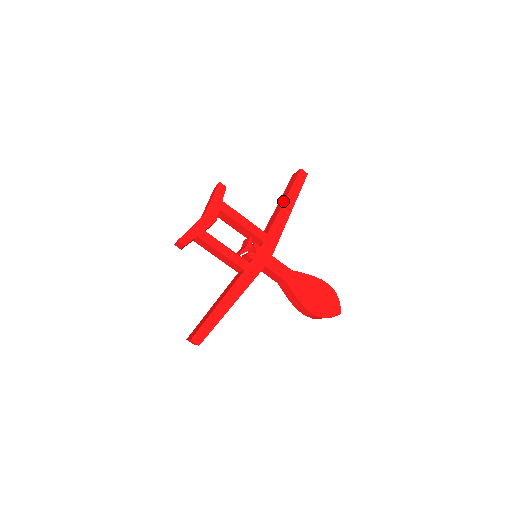
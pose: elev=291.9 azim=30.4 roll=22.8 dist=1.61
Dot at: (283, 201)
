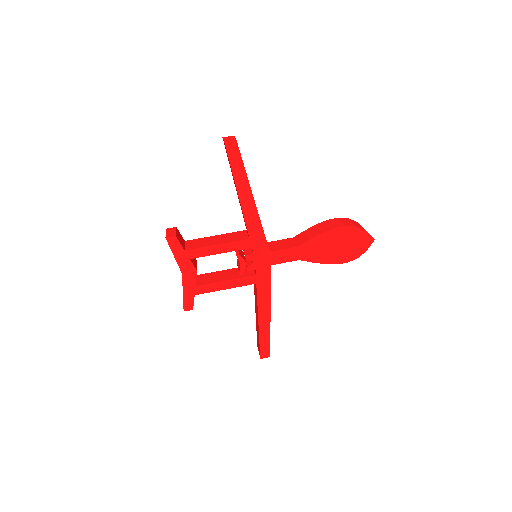
Dot at: (237, 193)
